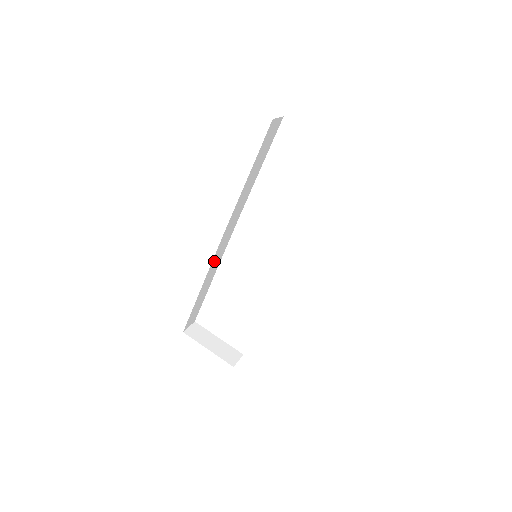
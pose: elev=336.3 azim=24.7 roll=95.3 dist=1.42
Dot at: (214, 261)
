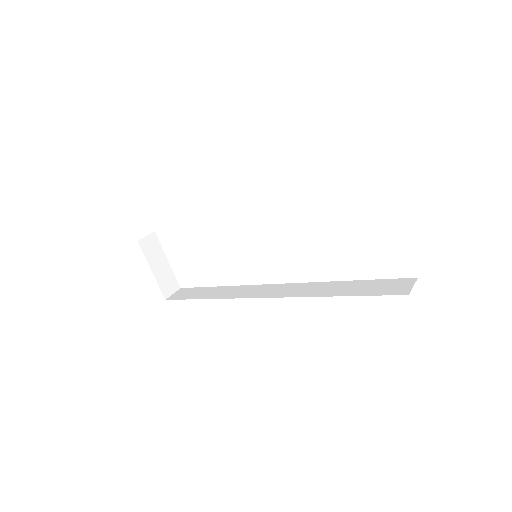
Dot at: occluded
